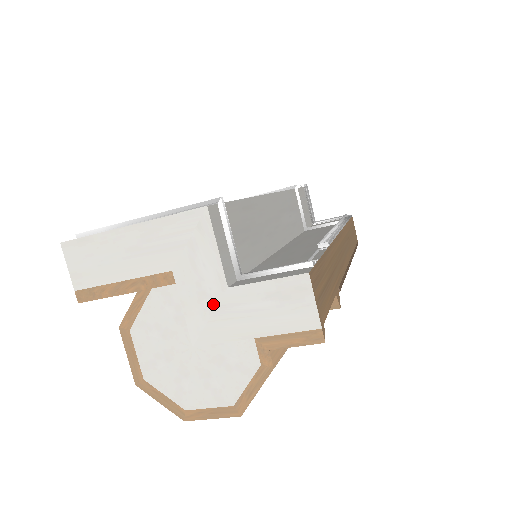
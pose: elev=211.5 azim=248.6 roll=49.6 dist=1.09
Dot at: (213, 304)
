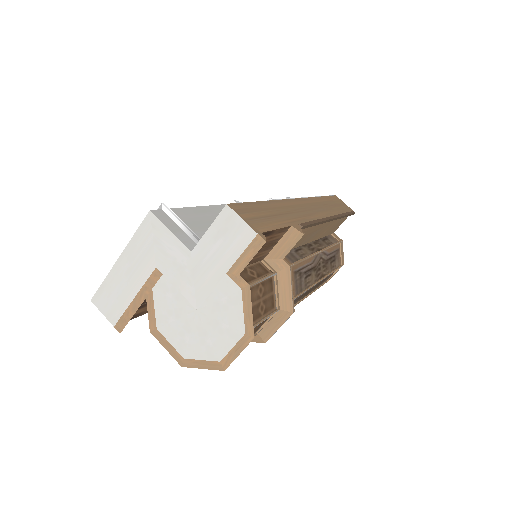
Dot at: (190, 270)
